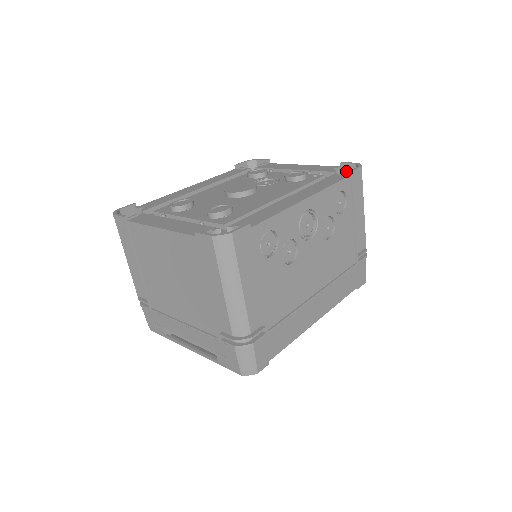
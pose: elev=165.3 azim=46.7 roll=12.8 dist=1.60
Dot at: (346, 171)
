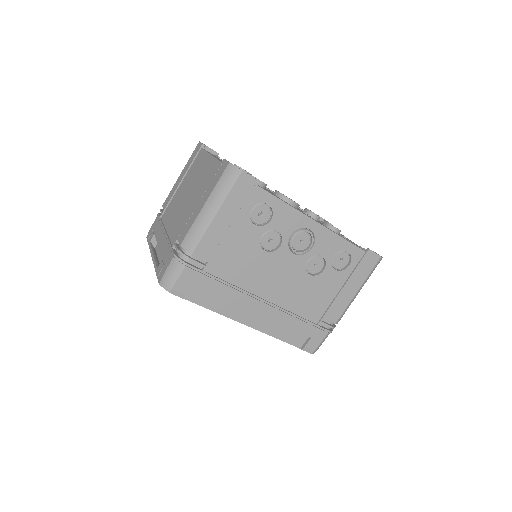
Dot at: occluded
